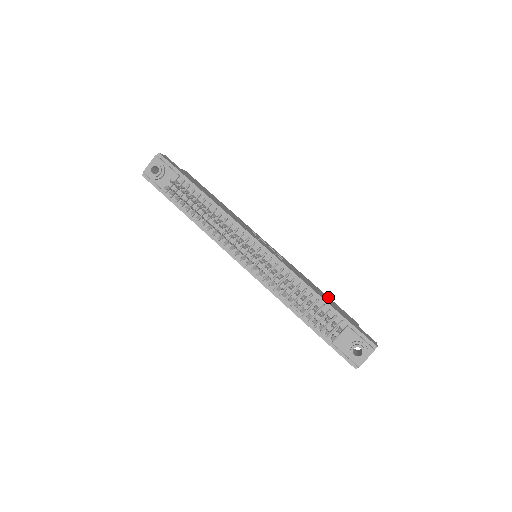
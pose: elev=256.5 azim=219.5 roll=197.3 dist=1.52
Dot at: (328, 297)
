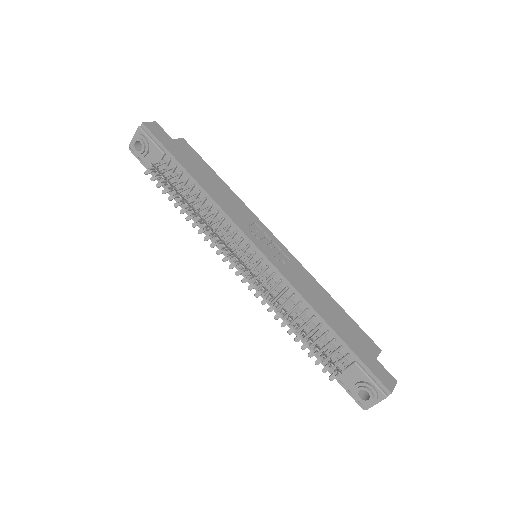
Dot at: (344, 312)
